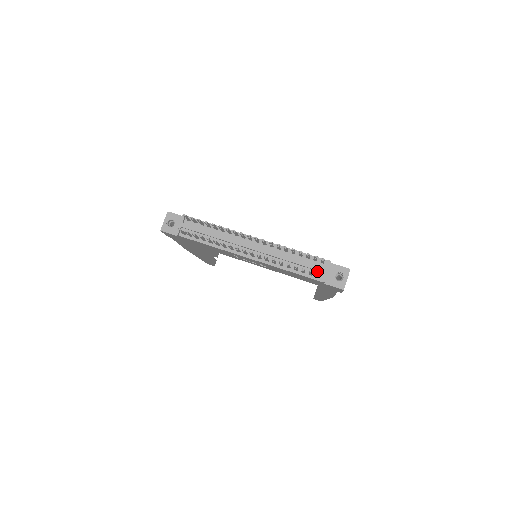
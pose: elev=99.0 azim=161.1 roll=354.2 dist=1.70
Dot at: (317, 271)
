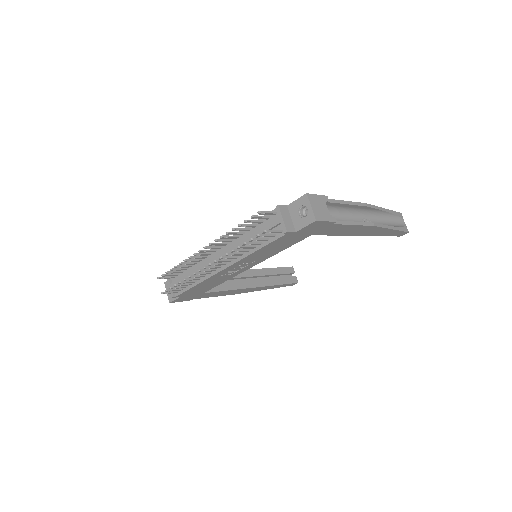
Dot at: (276, 227)
